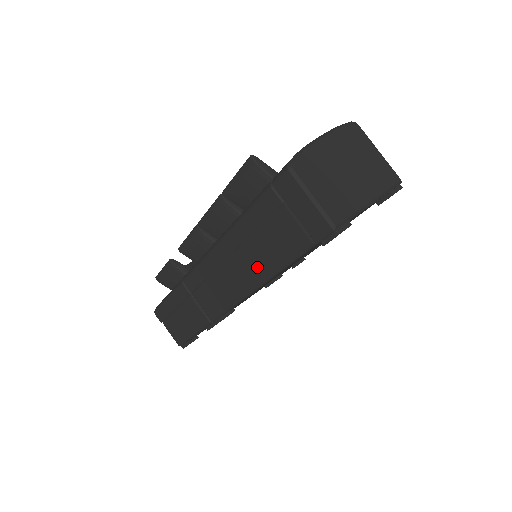
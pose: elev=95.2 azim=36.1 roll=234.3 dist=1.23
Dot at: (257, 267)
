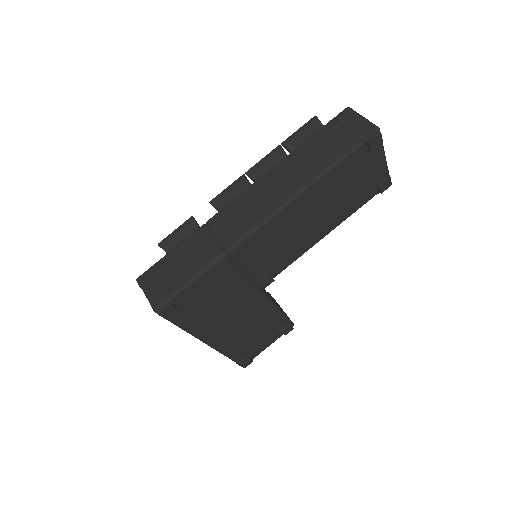
Dot at: (305, 175)
